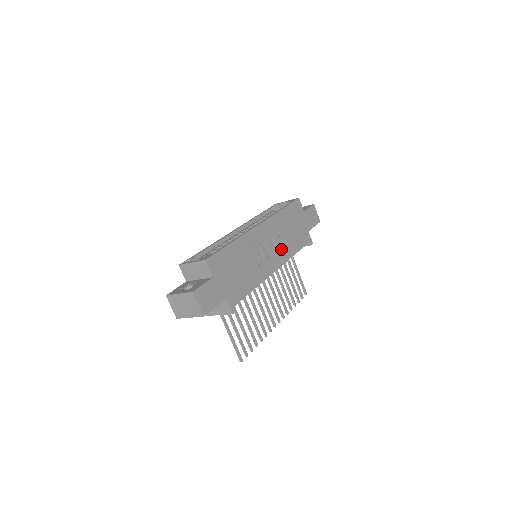
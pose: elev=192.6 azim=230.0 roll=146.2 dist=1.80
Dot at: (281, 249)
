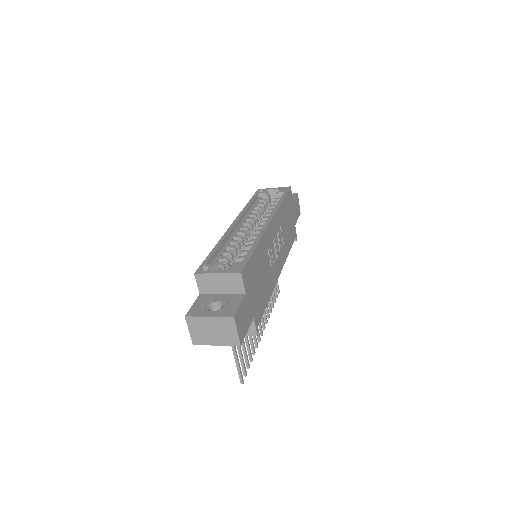
Dot at: (282, 249)
